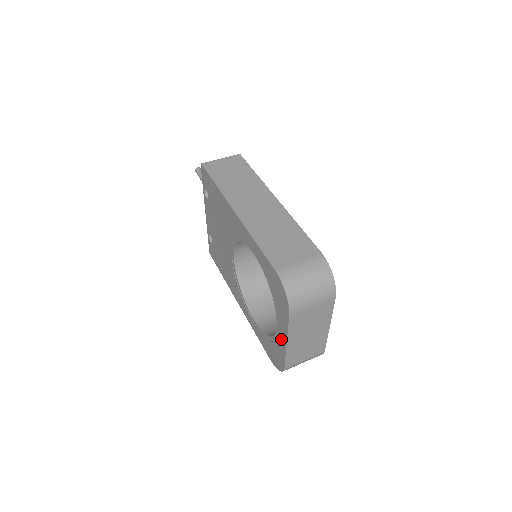
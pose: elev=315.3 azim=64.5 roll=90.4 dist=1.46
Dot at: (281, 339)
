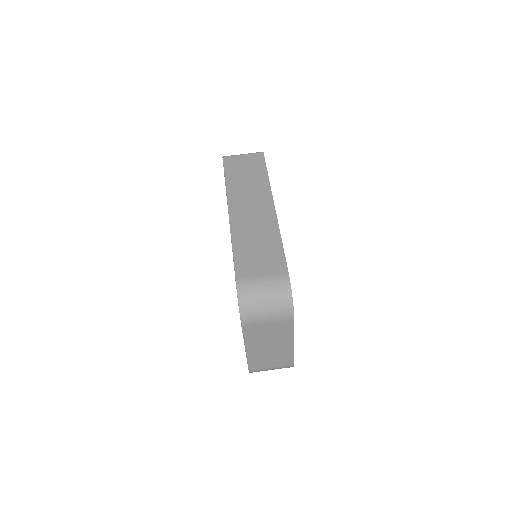
Dot at: occluded
